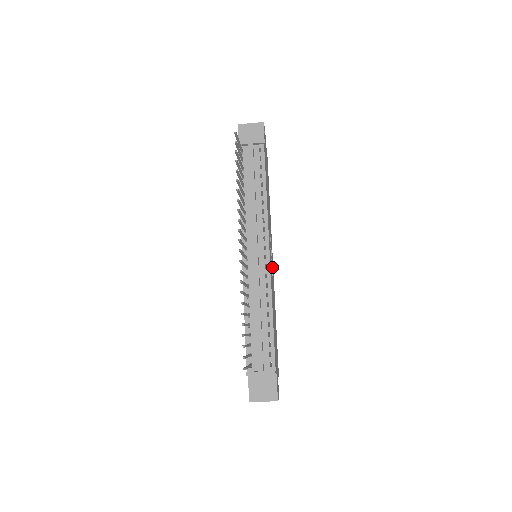
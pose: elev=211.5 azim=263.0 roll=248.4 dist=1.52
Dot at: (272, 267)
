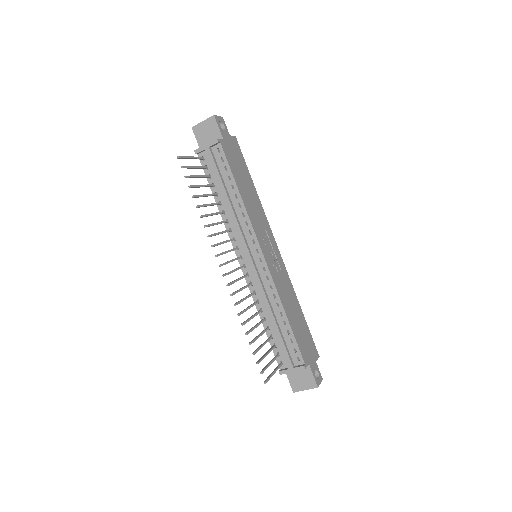
Dot at: (277, 259)
